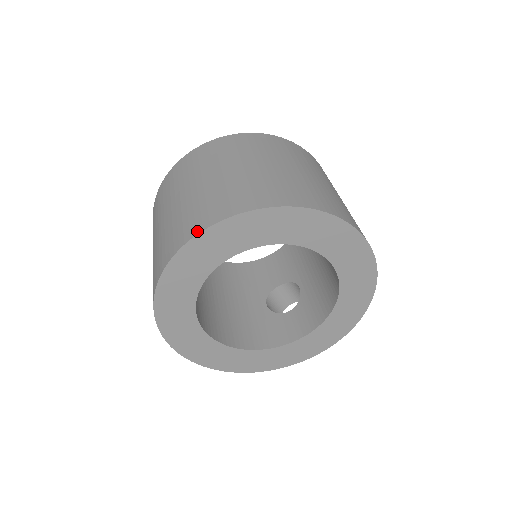
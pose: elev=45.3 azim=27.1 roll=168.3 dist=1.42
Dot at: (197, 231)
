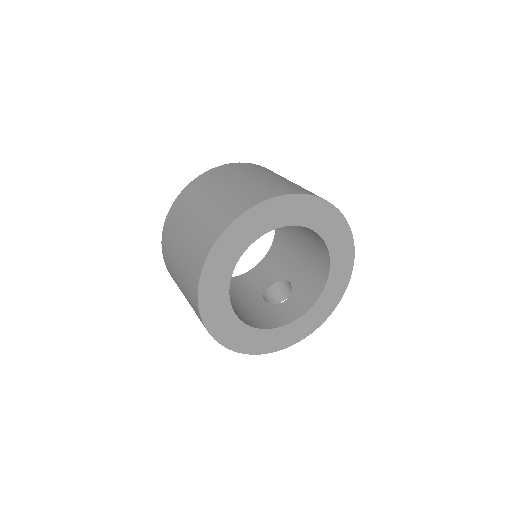
Dot at: (235, 217)
